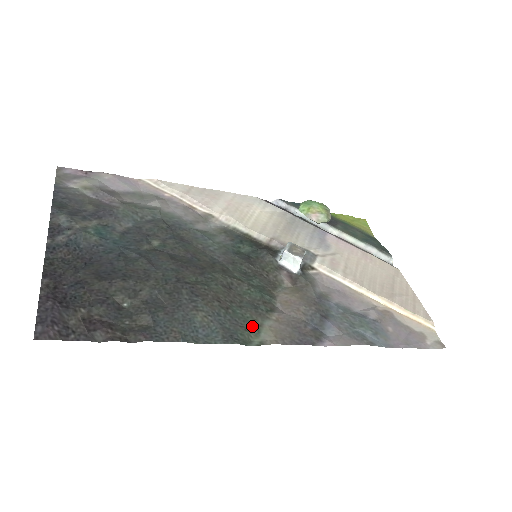
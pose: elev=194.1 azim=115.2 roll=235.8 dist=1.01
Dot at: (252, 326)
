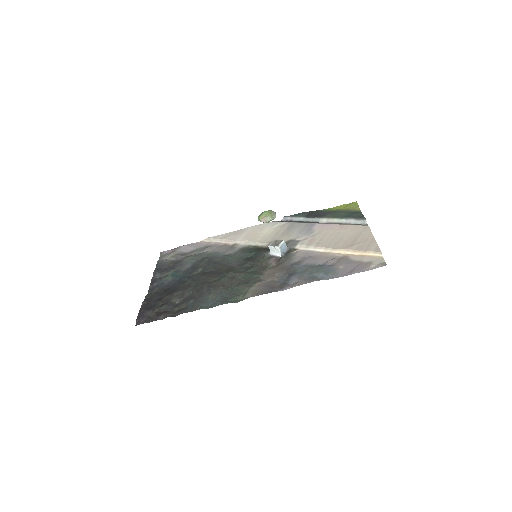
Dot at: (242, 293)
